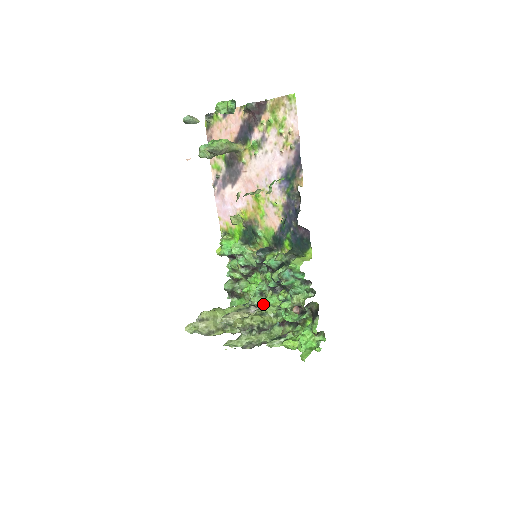
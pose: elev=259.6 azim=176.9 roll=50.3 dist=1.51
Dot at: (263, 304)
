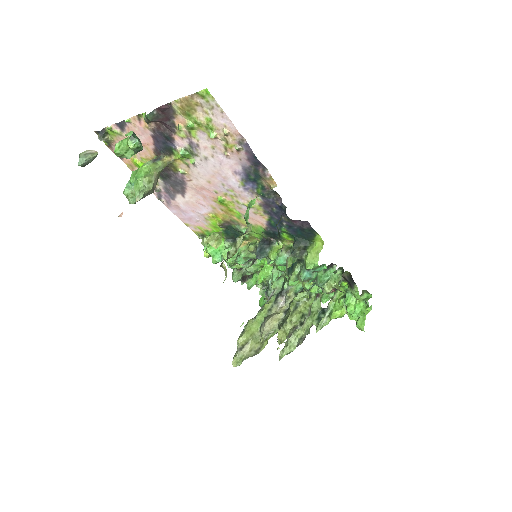
Dot at: (287, 287)
